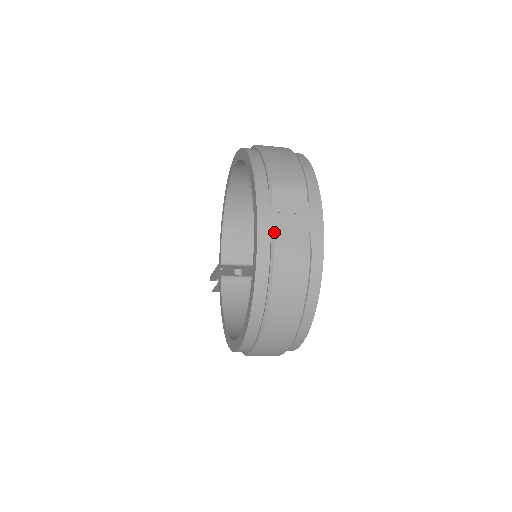
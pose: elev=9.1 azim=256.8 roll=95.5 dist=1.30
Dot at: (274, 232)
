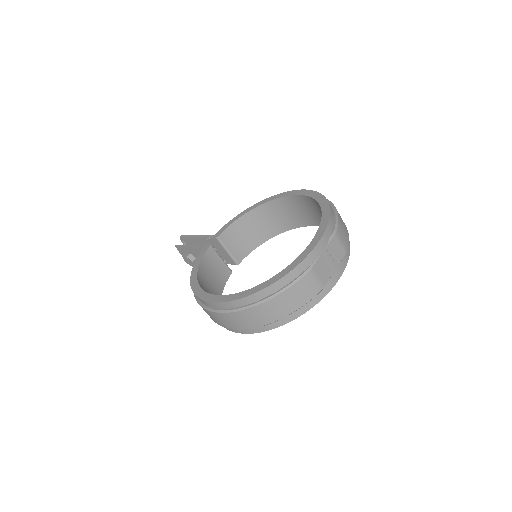
Dot at: (319, 259)
